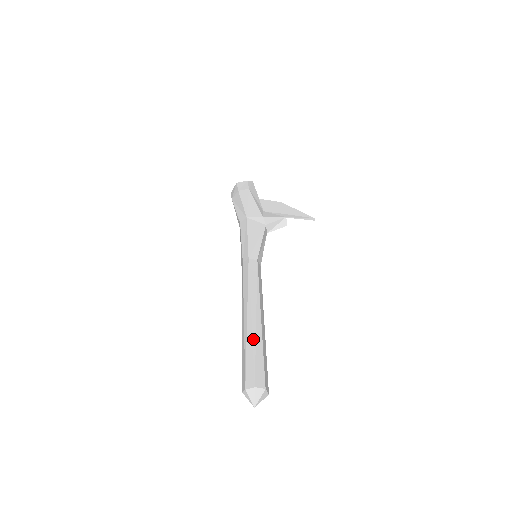
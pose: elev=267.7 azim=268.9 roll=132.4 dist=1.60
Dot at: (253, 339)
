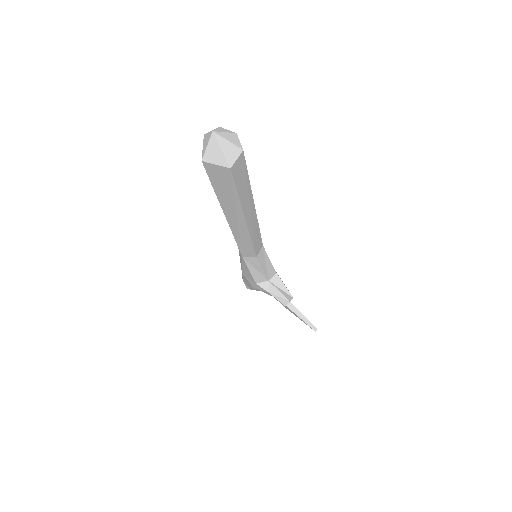
Dot at: occluded
